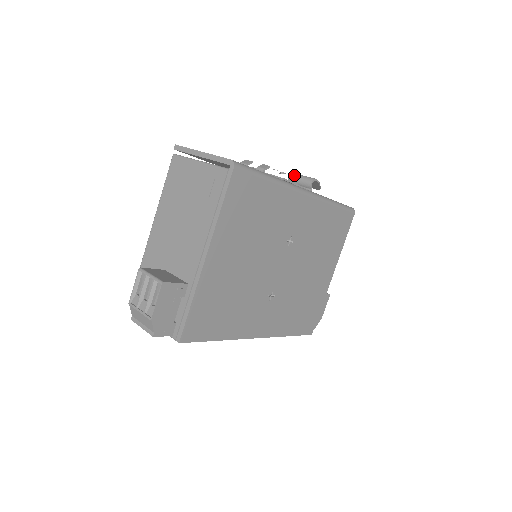
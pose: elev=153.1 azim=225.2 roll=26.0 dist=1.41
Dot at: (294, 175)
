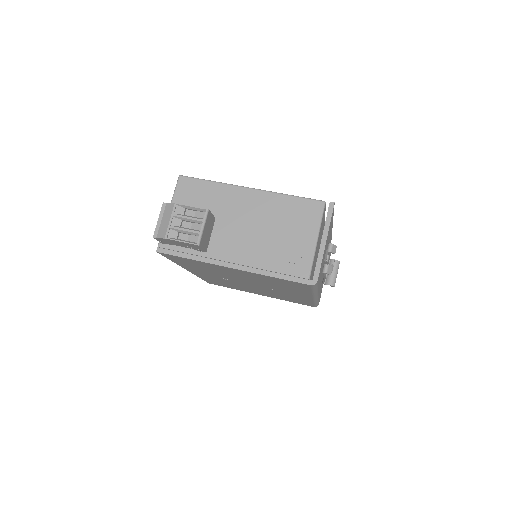
Dot at: (337, 265)
